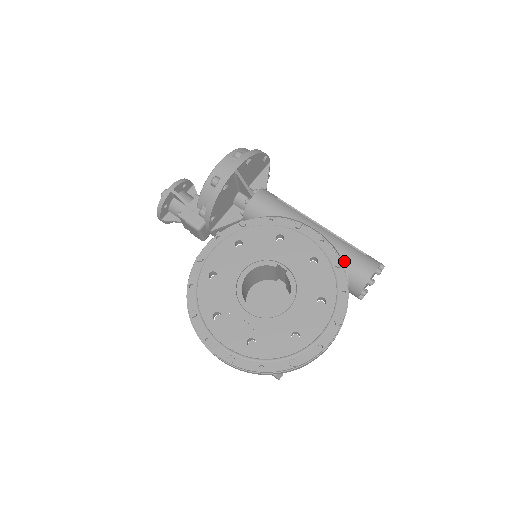
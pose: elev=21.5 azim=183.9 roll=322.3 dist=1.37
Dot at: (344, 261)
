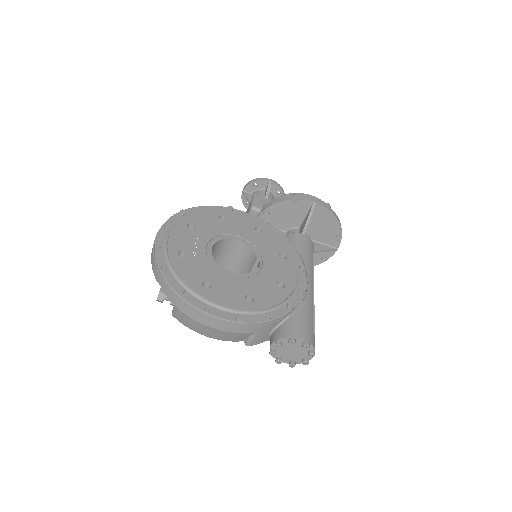
Dot at: (296, 312)
